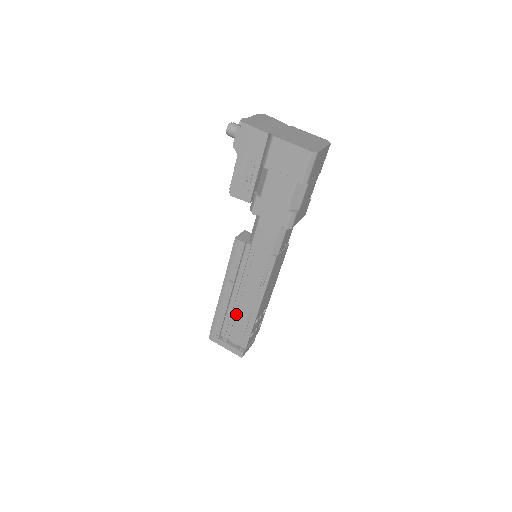
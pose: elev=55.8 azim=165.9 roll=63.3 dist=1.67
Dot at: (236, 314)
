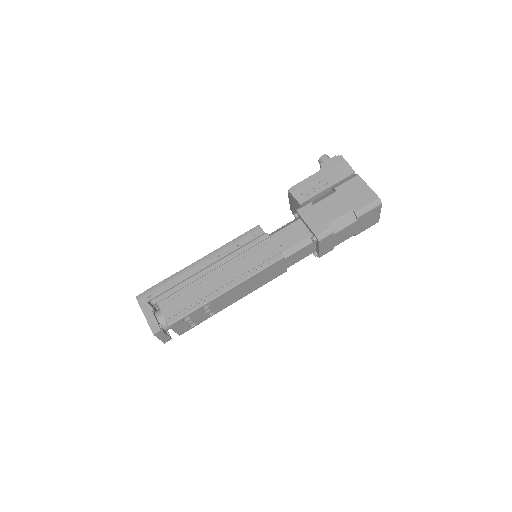
Dot at: (195, 286)
